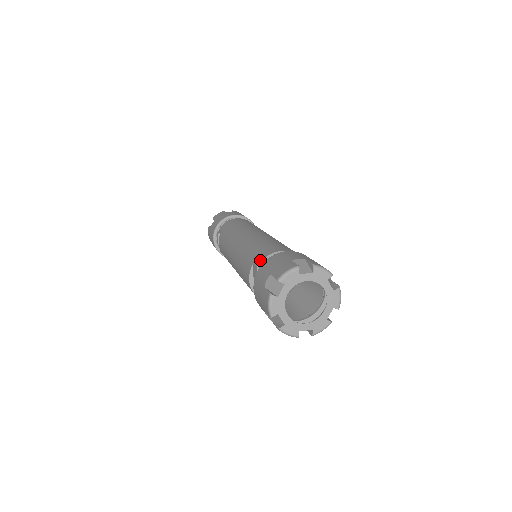
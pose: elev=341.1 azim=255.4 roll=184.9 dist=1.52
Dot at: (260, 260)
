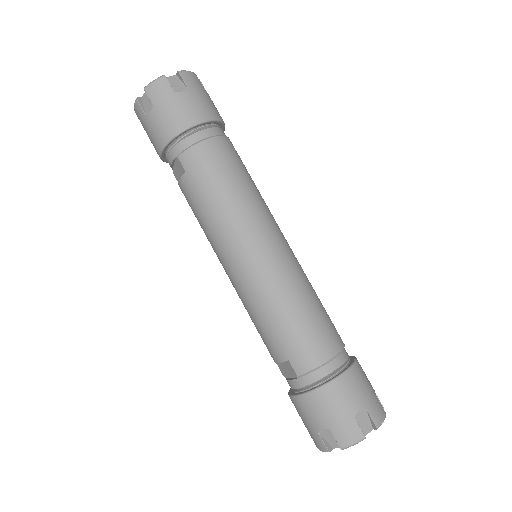
Dot at: (302, 370)
